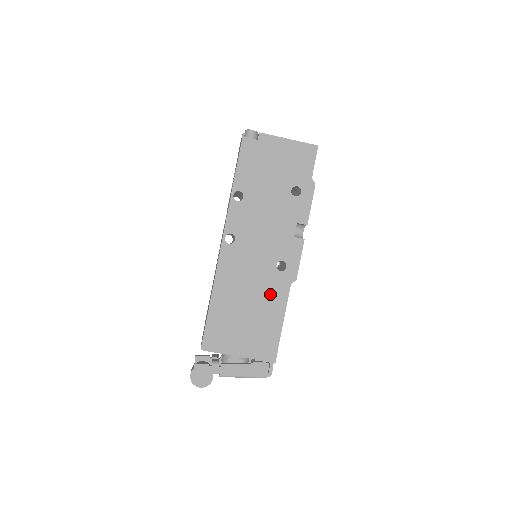
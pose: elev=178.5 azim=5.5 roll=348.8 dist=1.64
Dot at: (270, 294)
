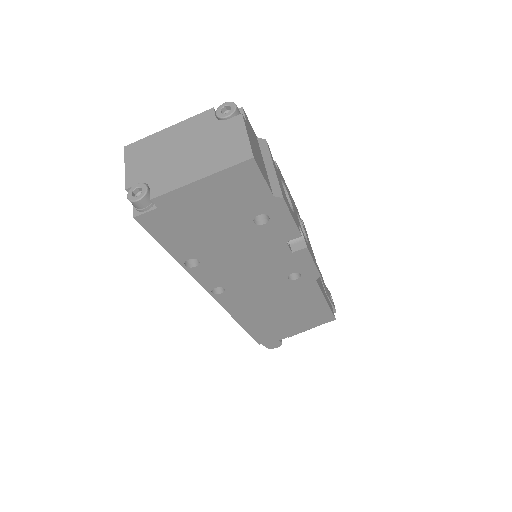
Dot at: (298, 295)
